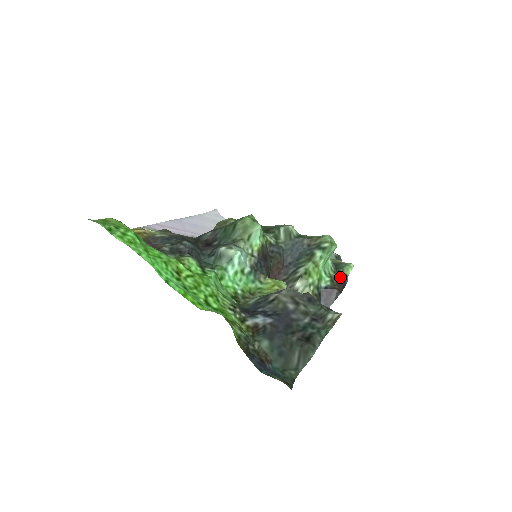
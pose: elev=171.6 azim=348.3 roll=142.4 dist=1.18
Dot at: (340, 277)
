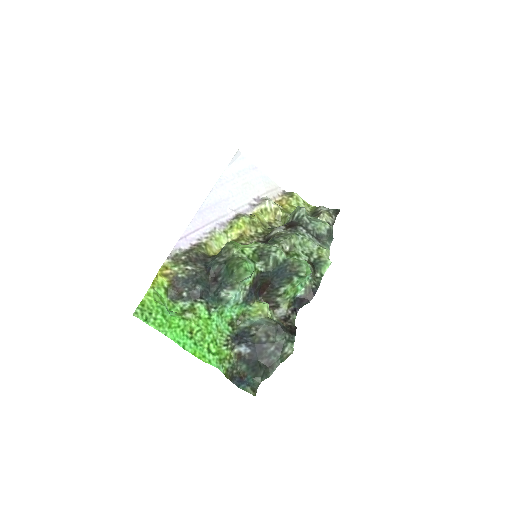
Dot at: (313, 286)
